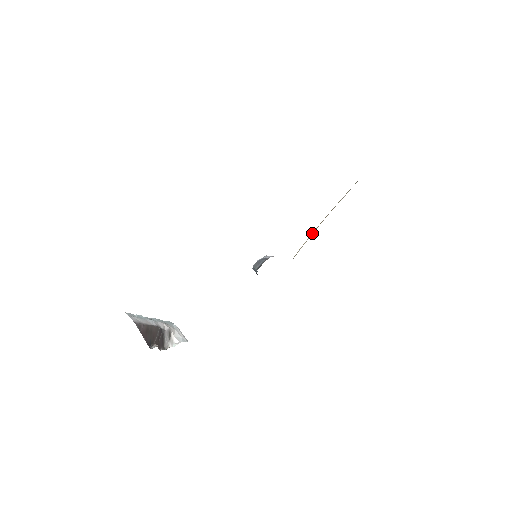
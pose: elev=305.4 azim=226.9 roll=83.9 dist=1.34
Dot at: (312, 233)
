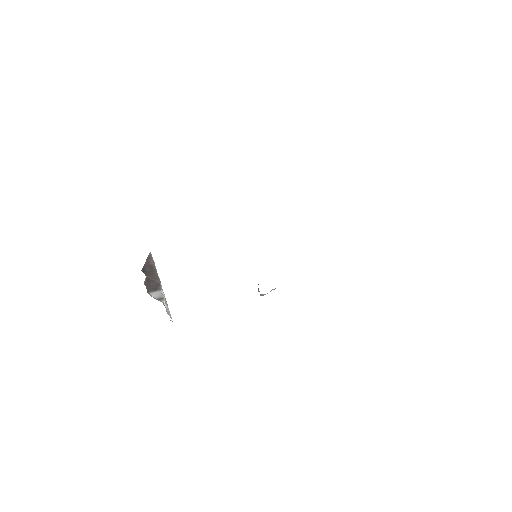
Dot at: occluded
